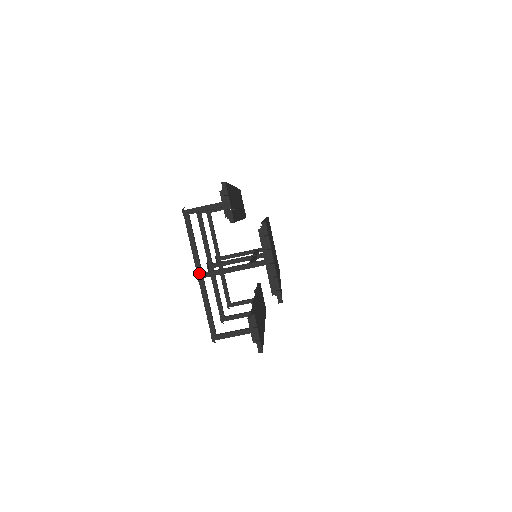
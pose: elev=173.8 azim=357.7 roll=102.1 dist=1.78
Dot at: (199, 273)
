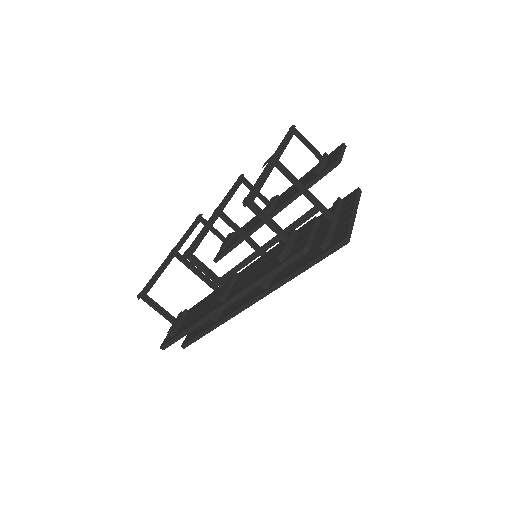
Dot at: (276, 157)
